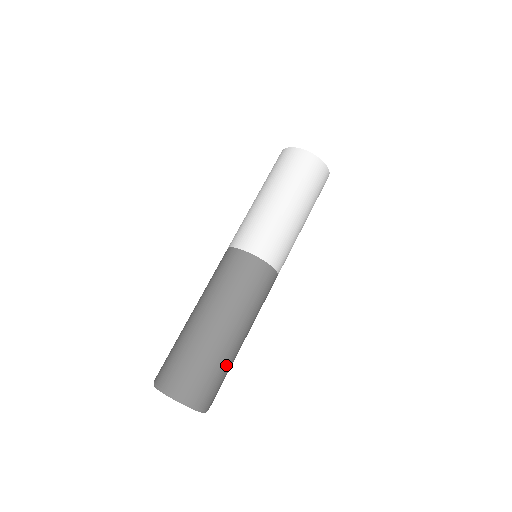
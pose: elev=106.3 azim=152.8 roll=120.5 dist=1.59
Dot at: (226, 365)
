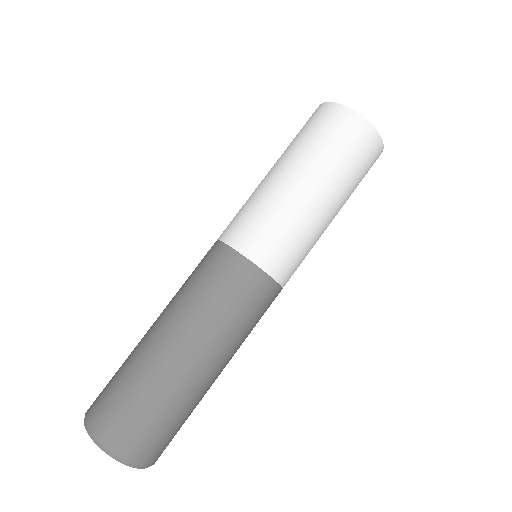
Dot at: (190, 410)
